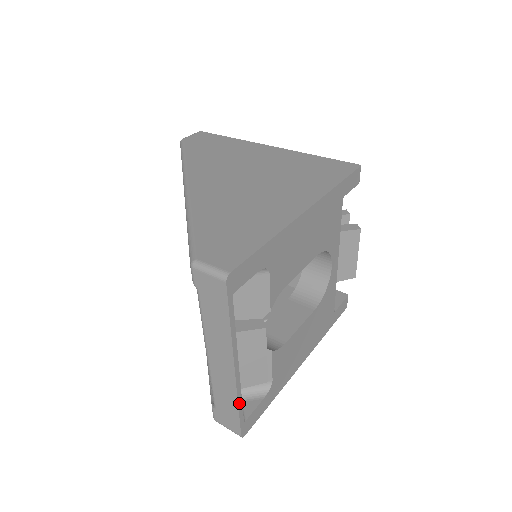
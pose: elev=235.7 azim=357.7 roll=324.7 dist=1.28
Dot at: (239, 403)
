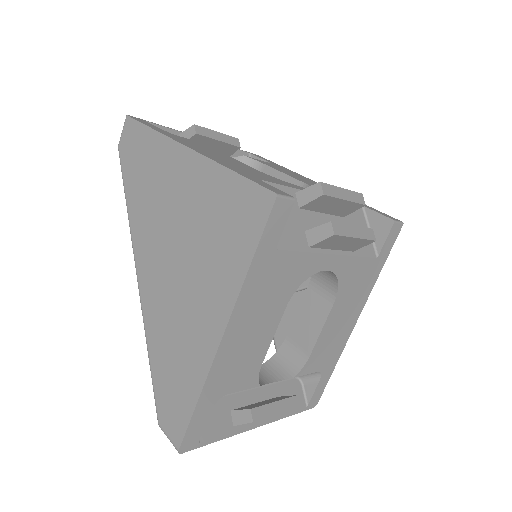
Dot at: (287, 416)
